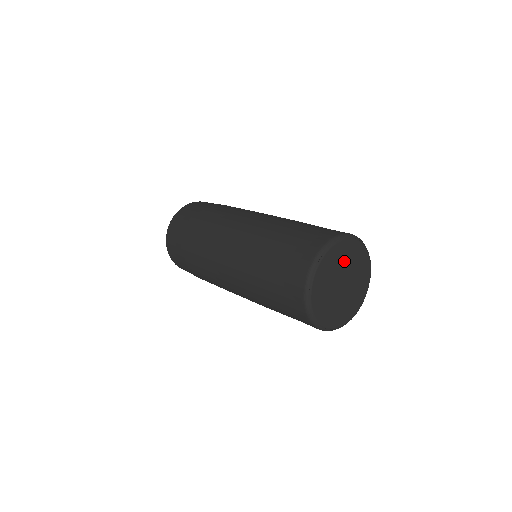
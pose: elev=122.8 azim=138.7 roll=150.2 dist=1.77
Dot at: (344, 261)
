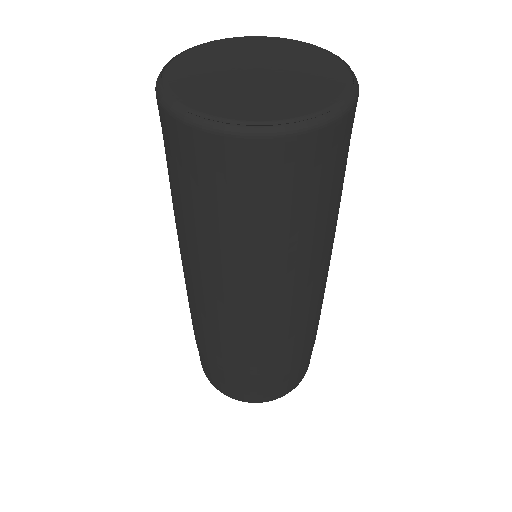
Dot at: (279, 55)
